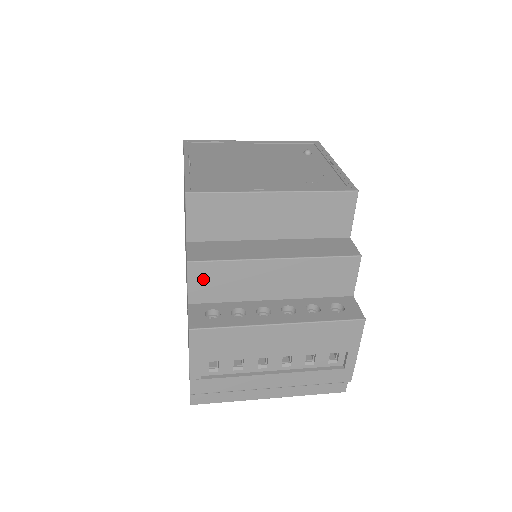
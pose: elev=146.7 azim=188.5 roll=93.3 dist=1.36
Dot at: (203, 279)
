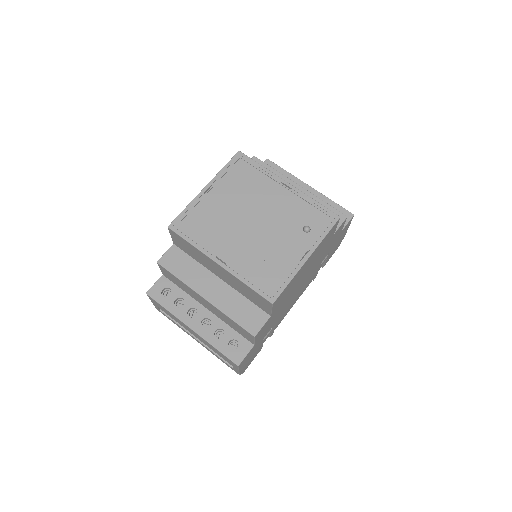
Dot at: (167, 273)
